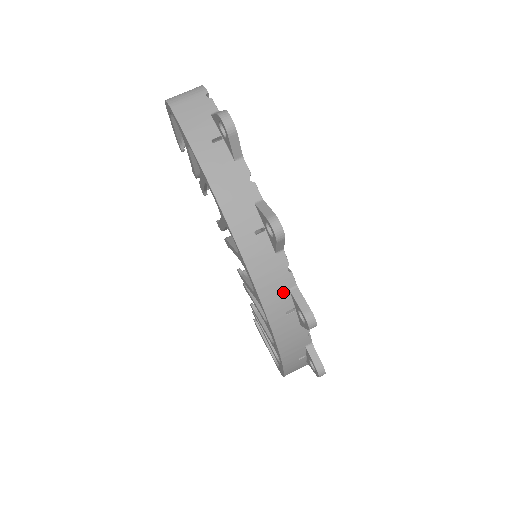
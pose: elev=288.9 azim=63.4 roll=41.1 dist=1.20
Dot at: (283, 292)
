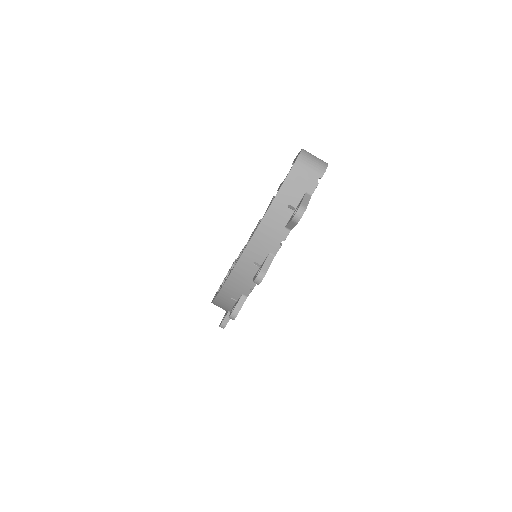
Dot at: (239, 292)
